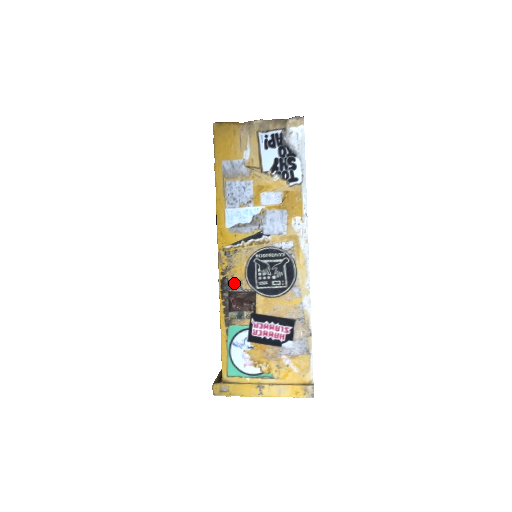
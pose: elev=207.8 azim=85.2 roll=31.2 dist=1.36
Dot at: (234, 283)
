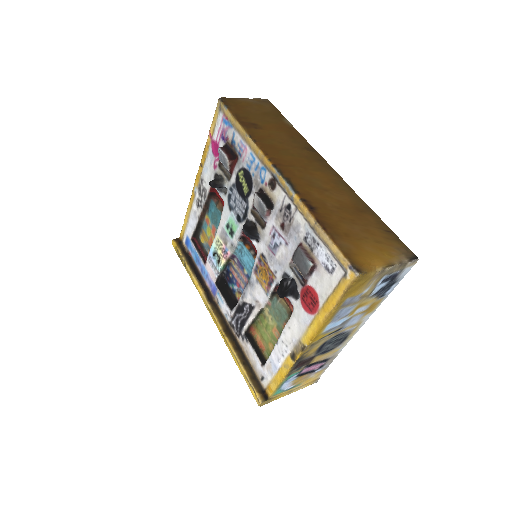
Dot at: (306, 357)
